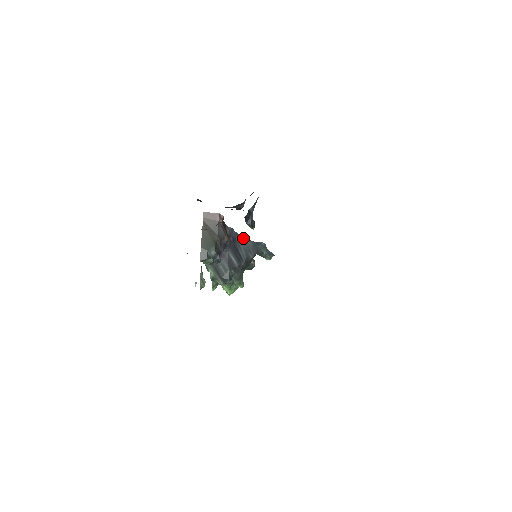
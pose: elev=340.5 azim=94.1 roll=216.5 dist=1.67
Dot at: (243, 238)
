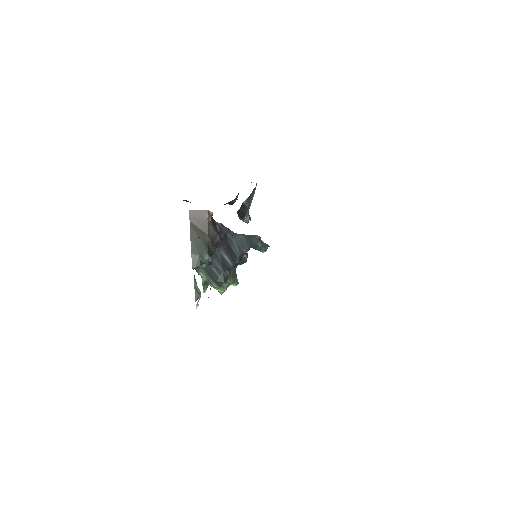
Dot at: (235, 233)
